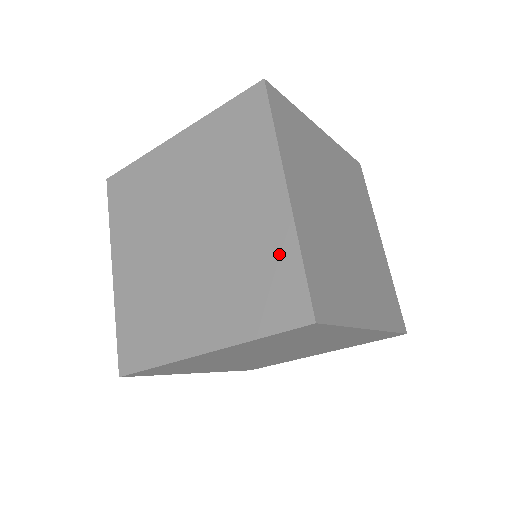
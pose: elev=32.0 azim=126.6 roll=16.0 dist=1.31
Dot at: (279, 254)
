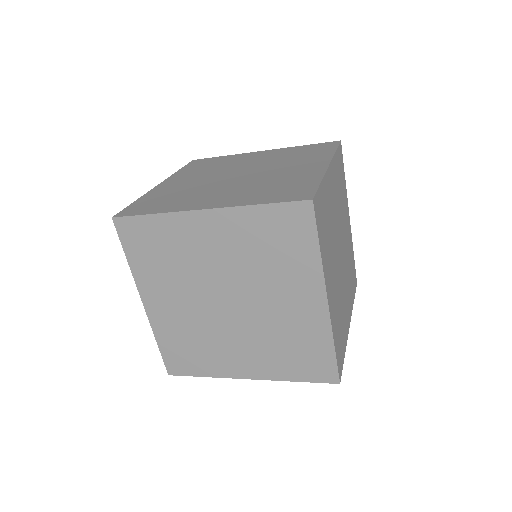
Dot at: (316, 341)
